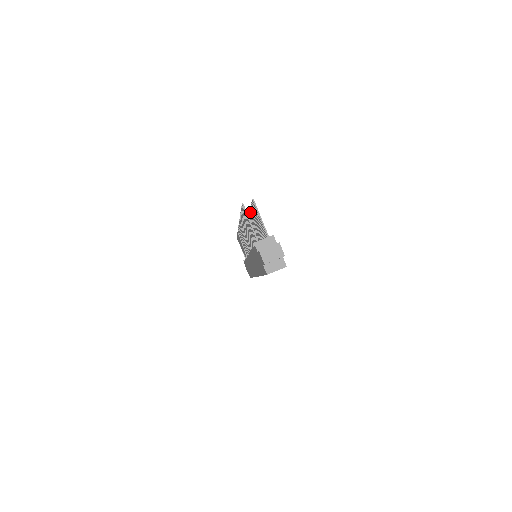
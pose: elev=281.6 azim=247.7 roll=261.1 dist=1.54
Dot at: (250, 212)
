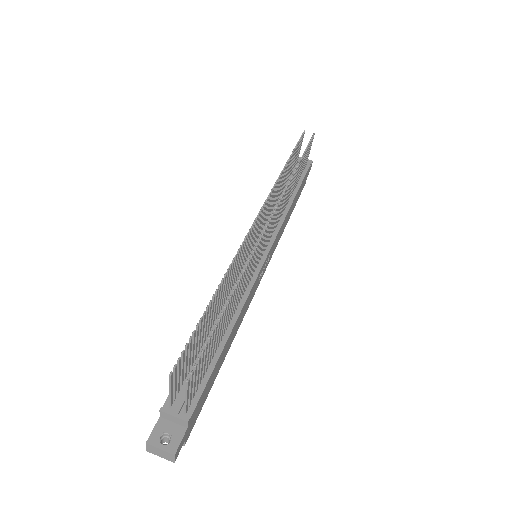
Dot at: (227, 304)
